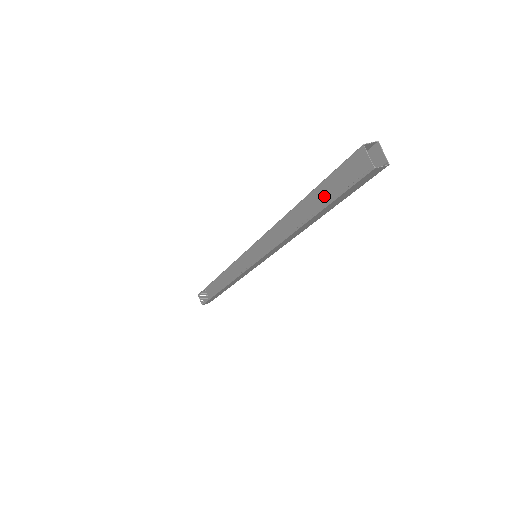
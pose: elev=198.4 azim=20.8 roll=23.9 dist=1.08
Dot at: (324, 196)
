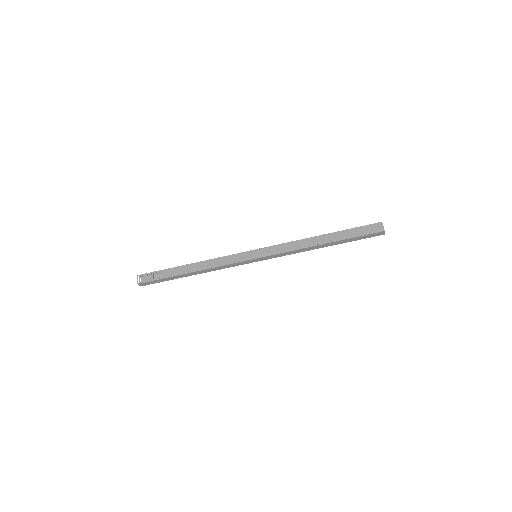
Dot at: (348, 234)
